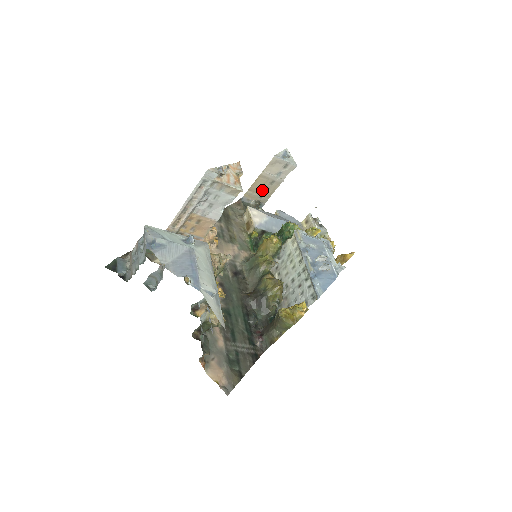
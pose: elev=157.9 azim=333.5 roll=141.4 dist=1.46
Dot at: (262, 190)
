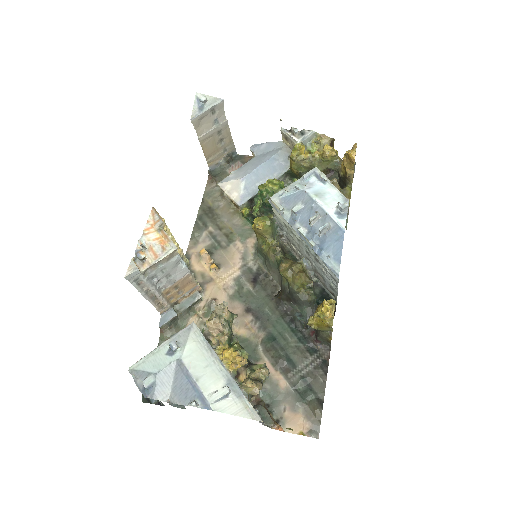
Dot at: (218, 146)
